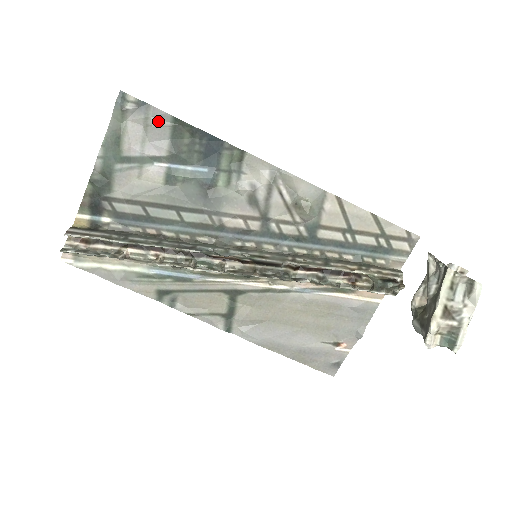
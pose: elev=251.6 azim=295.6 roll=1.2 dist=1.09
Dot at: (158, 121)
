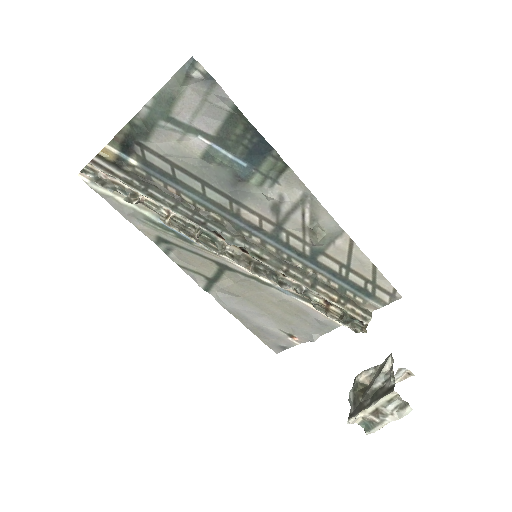
Dot at: (218, 101)
